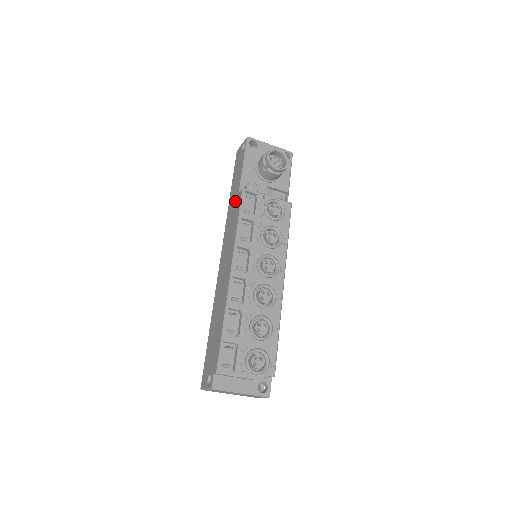
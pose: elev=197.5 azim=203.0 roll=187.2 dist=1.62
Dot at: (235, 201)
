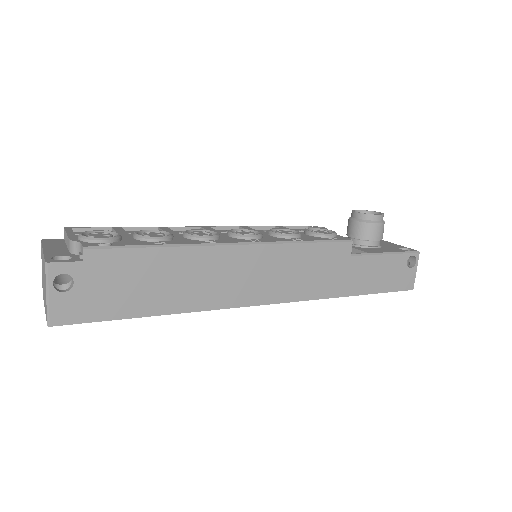
Dot at: occluded
